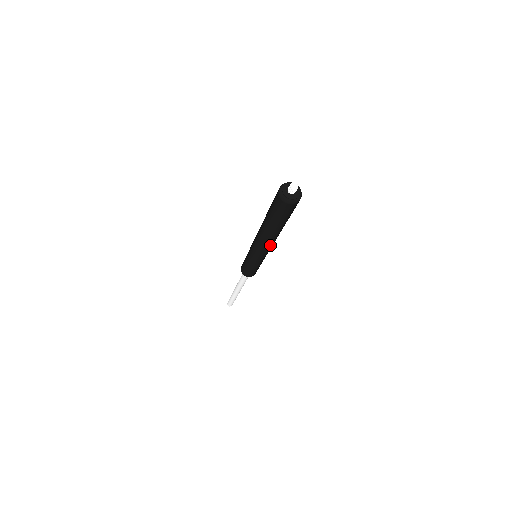
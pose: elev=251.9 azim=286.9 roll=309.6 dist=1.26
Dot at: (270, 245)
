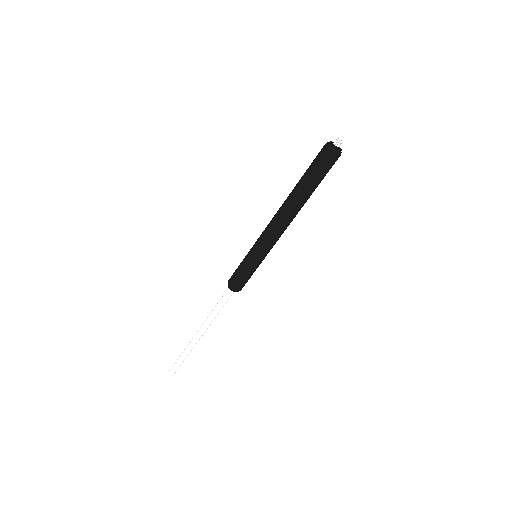
Dot at: (287, 225)
